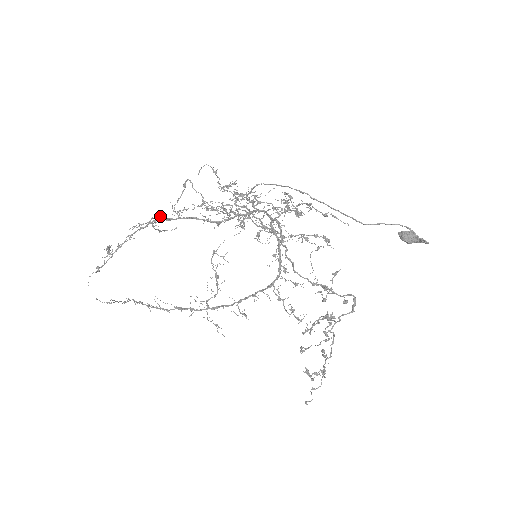
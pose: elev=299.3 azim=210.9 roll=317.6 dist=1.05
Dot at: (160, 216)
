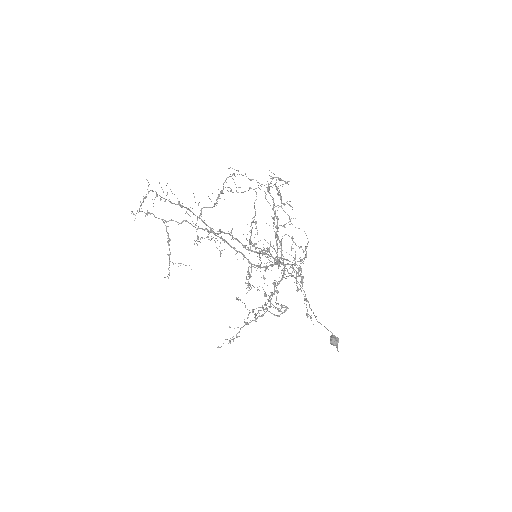
Dot at: occluded
